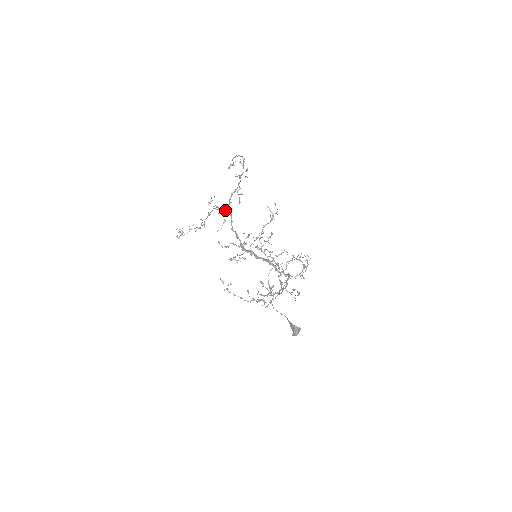
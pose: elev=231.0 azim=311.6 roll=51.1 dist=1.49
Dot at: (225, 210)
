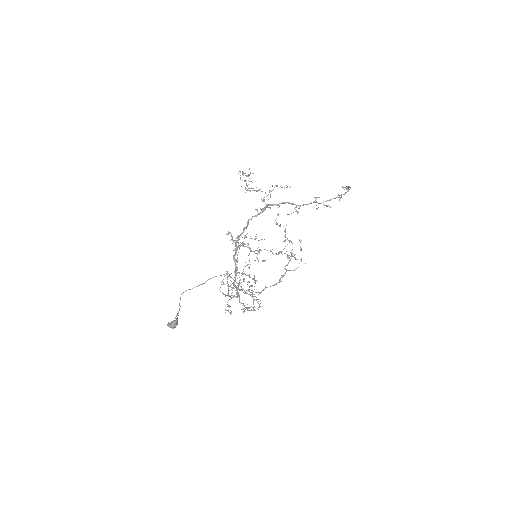
Dot at: (266, 204)
